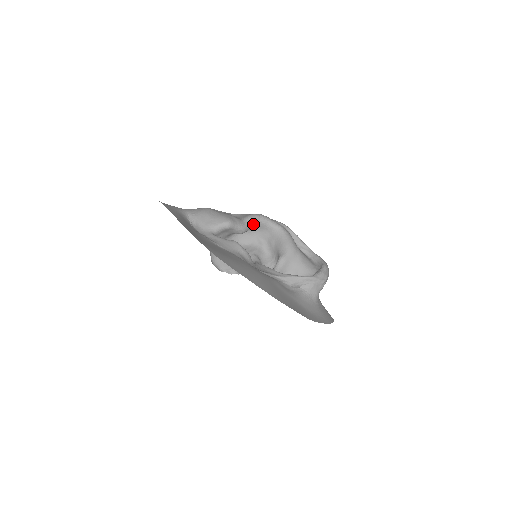
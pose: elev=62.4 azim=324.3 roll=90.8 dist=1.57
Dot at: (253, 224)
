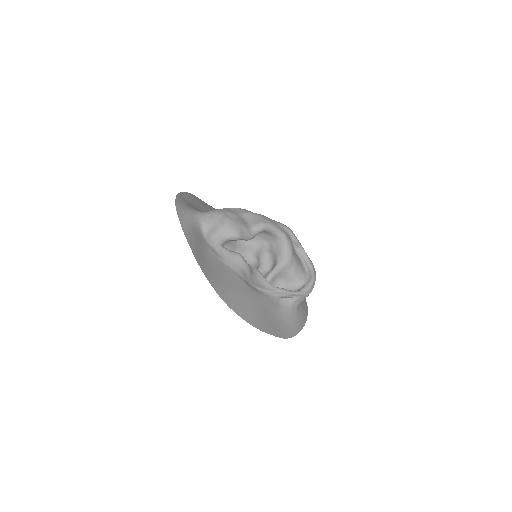
Dot at: (260, 232)
